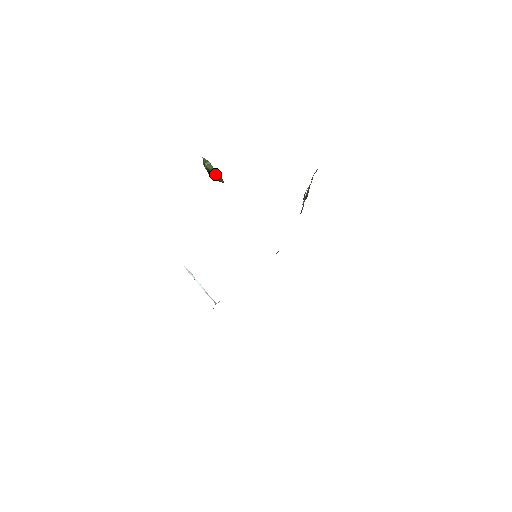
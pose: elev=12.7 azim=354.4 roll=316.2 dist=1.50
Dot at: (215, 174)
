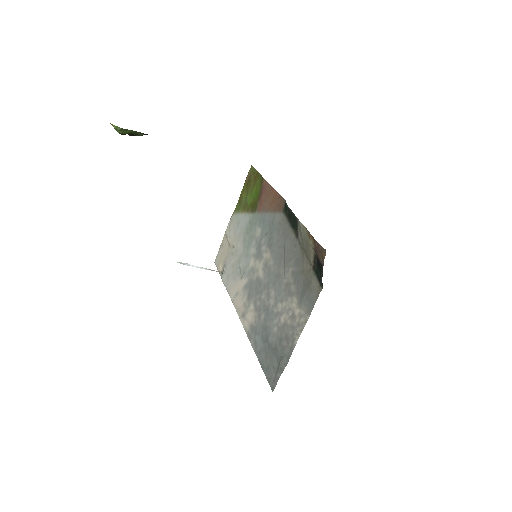
Dot at: (136, 134)
